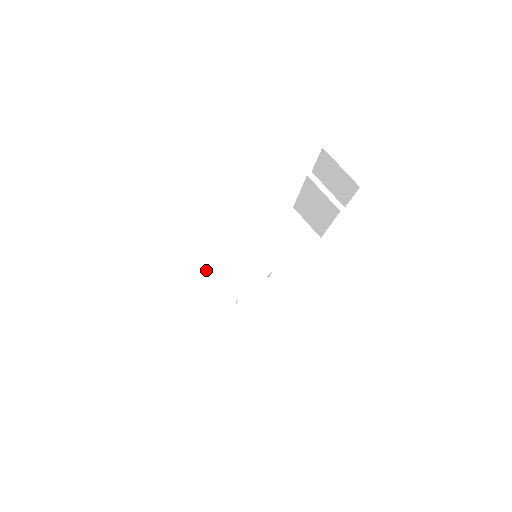
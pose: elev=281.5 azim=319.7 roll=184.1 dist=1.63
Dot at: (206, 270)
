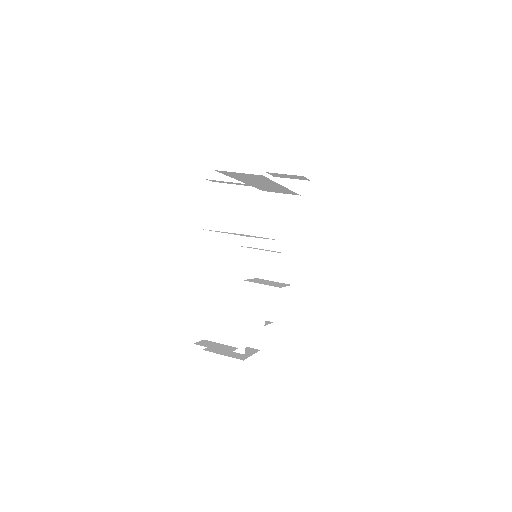
Dot at: (226, 232)
